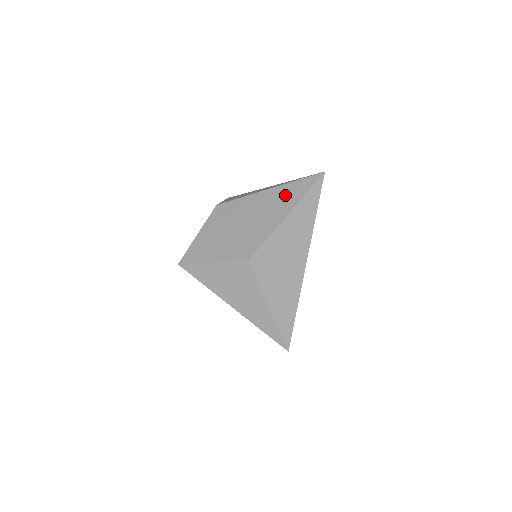
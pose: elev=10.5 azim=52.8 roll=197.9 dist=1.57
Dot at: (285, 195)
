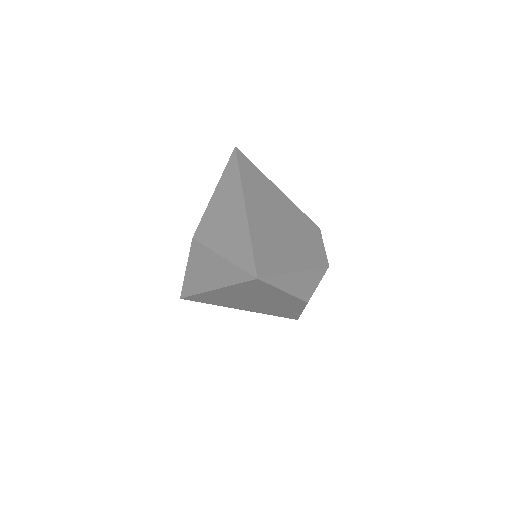
Dot at: occluded
